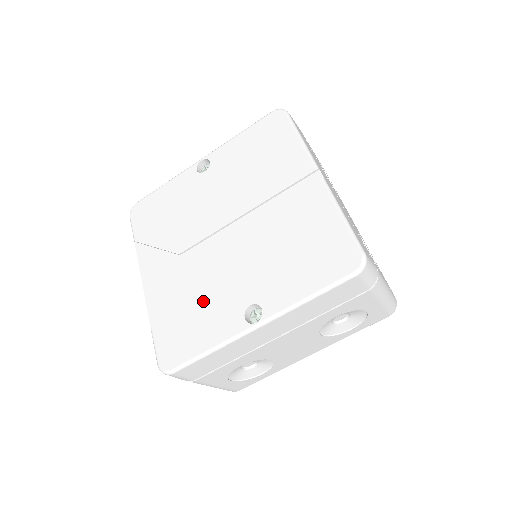
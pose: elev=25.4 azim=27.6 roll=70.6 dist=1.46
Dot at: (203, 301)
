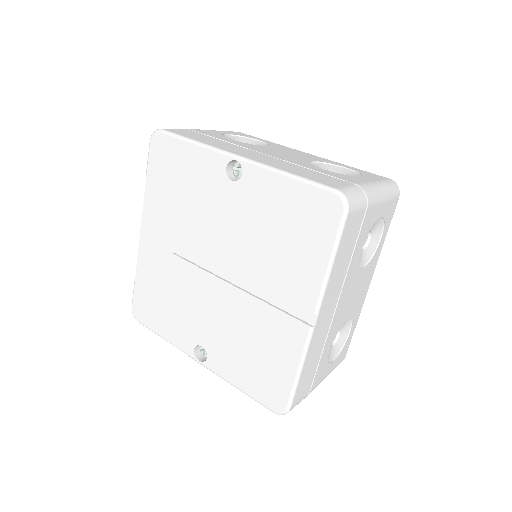
Dot at: (175, 304)
